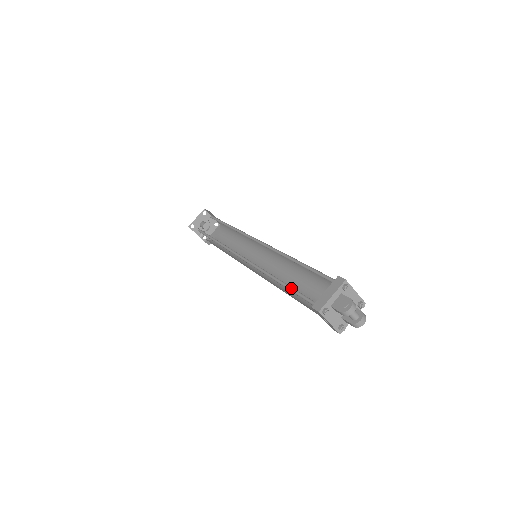
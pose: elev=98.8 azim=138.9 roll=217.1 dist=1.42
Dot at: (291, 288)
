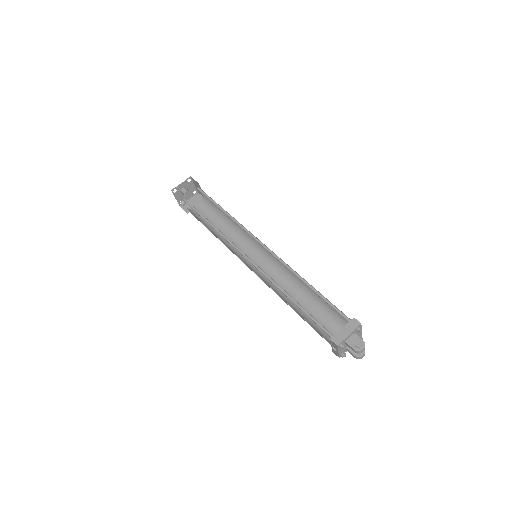
Dot at: (305, 310)
